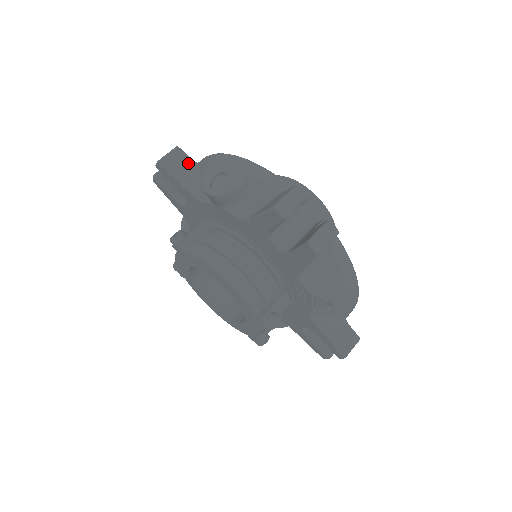
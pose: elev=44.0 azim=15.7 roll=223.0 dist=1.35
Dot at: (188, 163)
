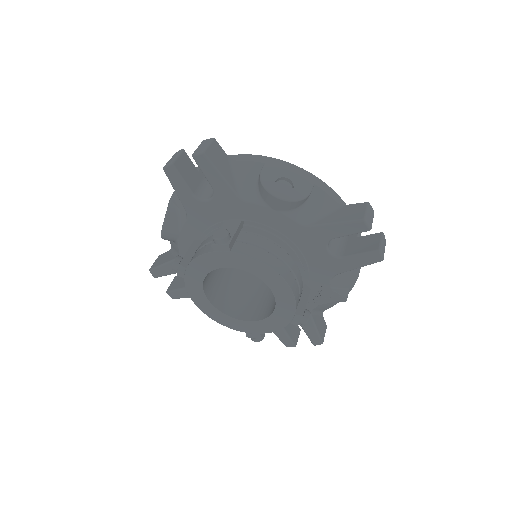
Dot at: (226, 159)
